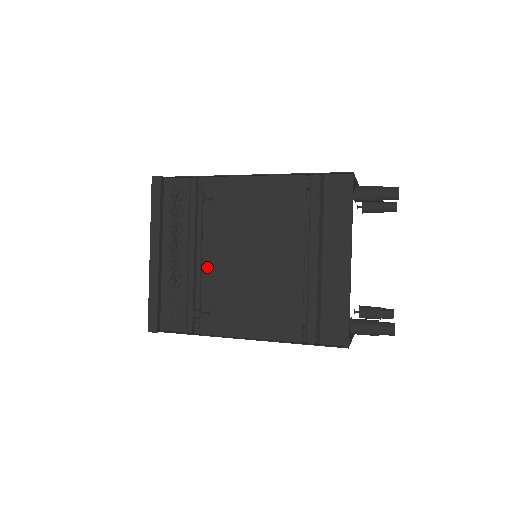
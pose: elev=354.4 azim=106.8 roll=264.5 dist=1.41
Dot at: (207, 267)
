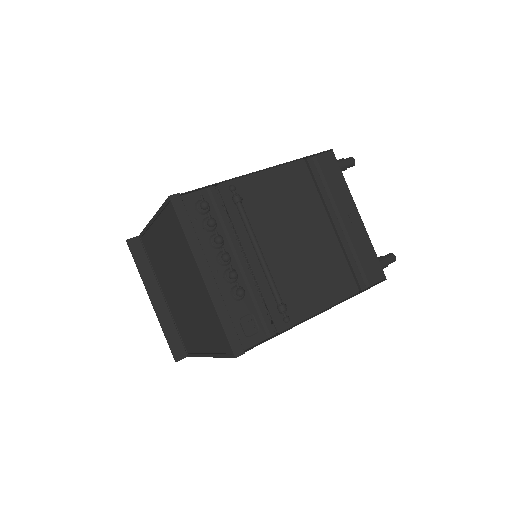
Dot at: occluded
